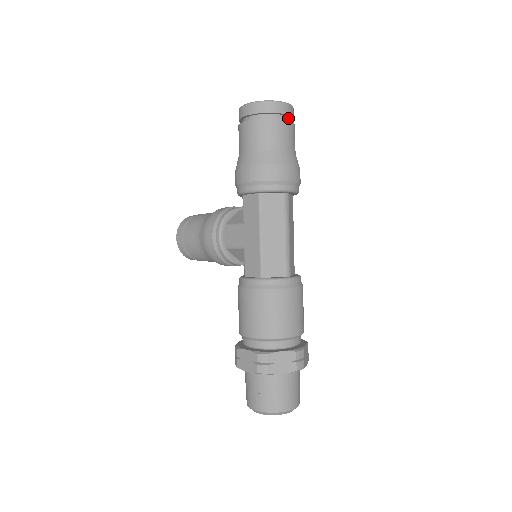
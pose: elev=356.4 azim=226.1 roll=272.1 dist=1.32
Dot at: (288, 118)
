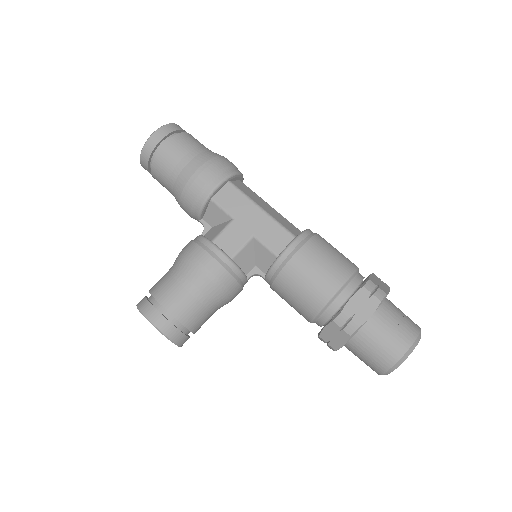
Dot at: occluded
